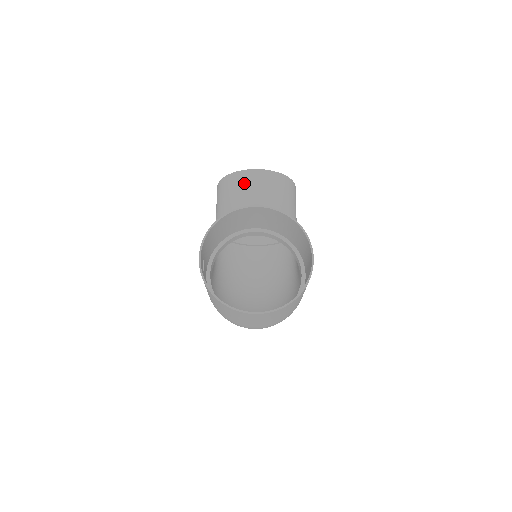
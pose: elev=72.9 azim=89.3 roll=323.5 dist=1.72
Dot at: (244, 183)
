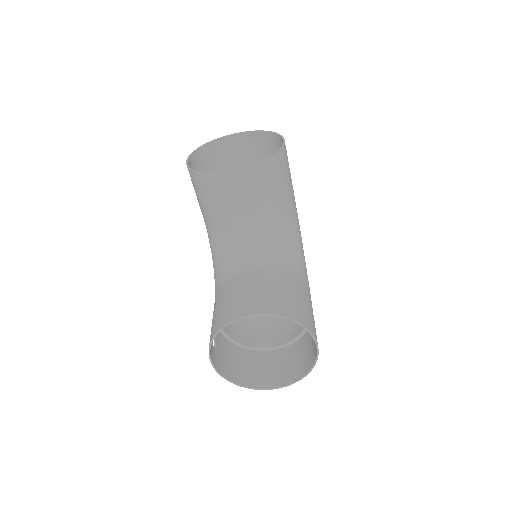
Dot at: (222, 191)
